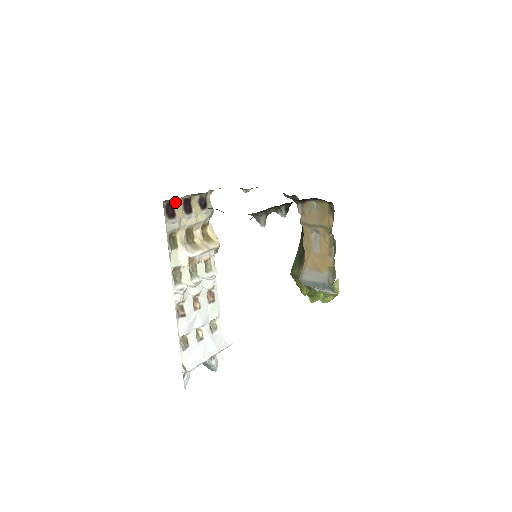
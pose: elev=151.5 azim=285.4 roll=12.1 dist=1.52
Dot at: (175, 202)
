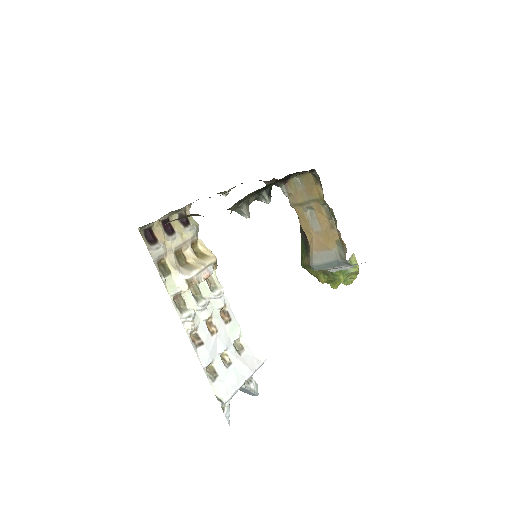
Dot at: (153, 226)
